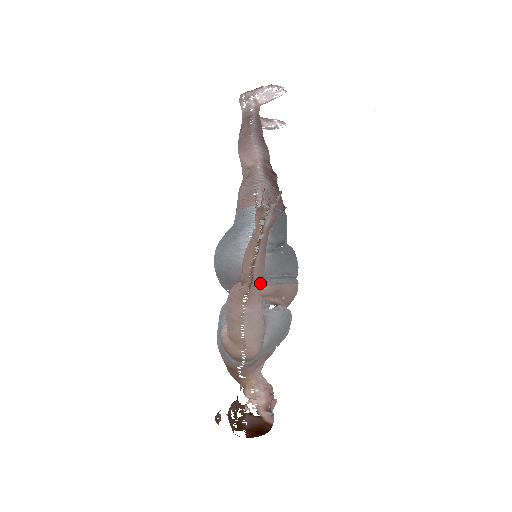
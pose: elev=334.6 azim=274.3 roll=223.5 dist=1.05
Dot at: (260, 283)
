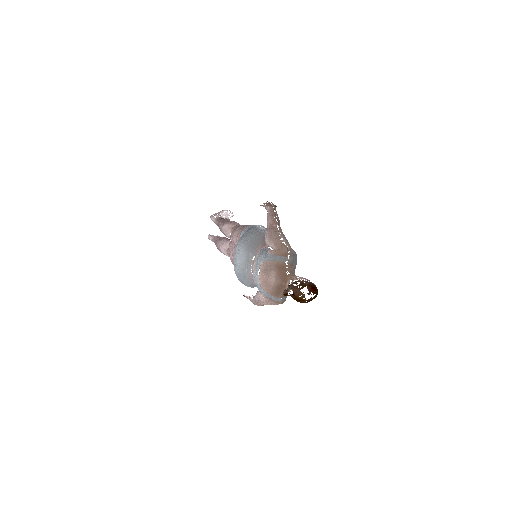
Dot at: occluded
